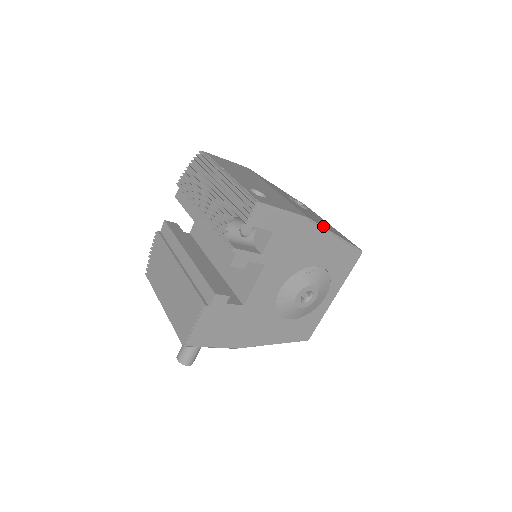
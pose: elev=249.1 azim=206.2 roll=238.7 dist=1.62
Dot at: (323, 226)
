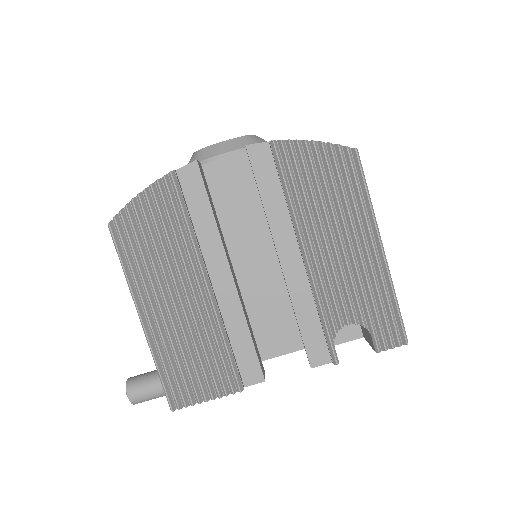
Dot at: occluded
